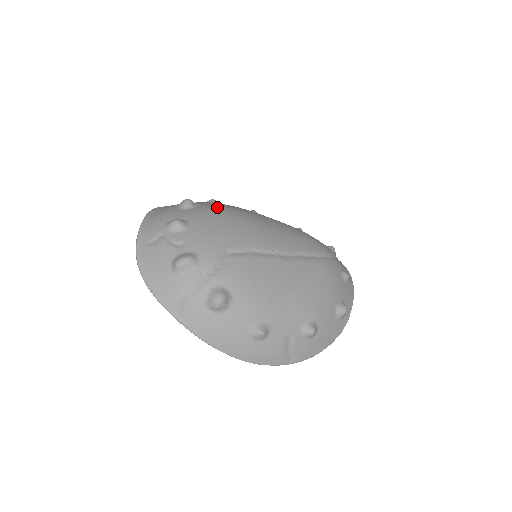
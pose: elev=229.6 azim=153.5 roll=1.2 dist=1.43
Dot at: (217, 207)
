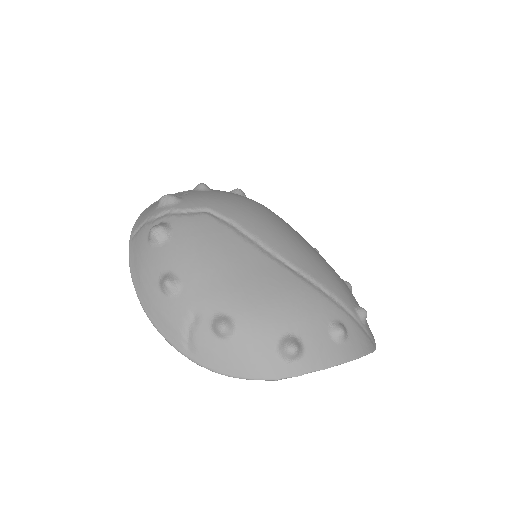
Dot at: occluded
